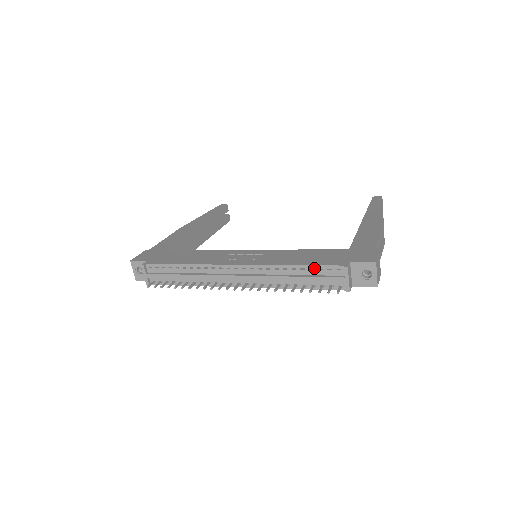
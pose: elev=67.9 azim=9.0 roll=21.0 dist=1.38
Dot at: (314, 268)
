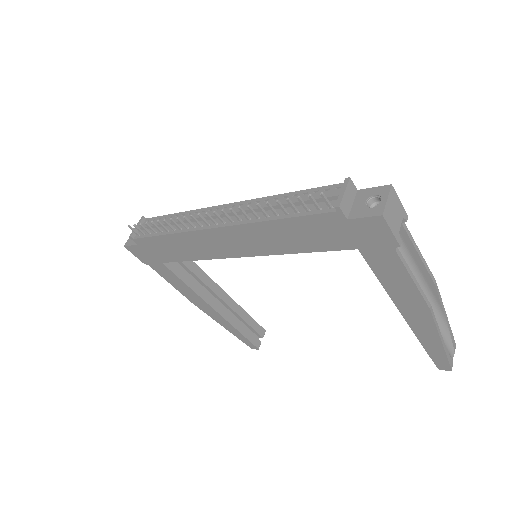
Dot at: (309, 192)
